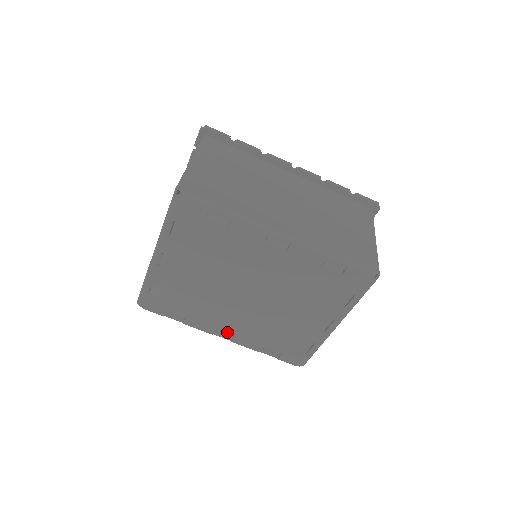
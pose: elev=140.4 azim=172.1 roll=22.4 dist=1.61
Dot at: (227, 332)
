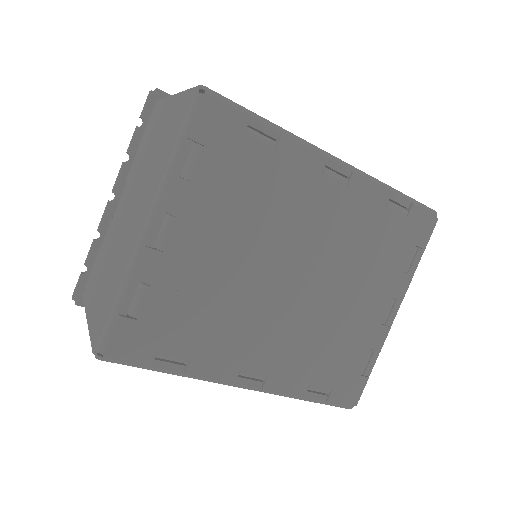
Dot at: (258, 369)
